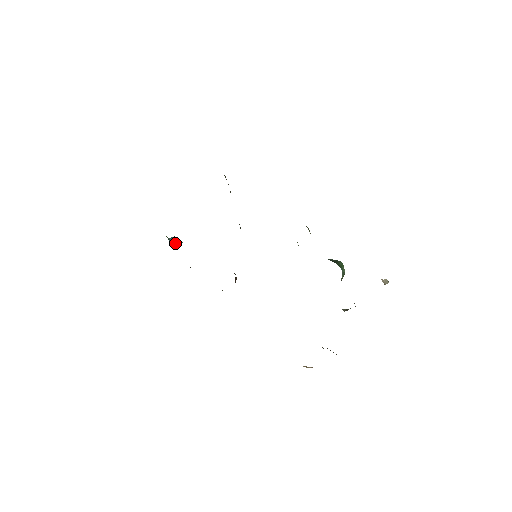
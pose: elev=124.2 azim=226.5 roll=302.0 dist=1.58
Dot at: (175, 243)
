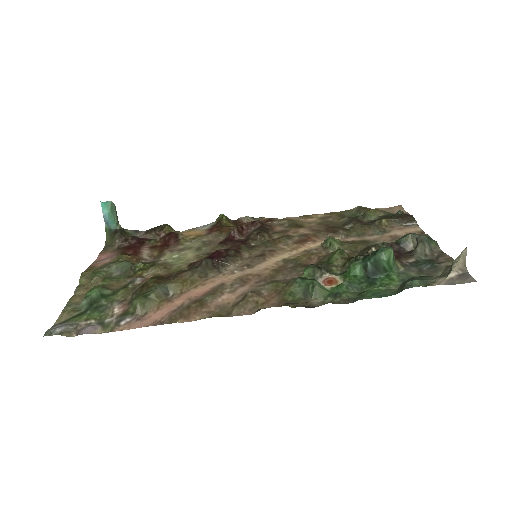
Dot at: (114, 216)
